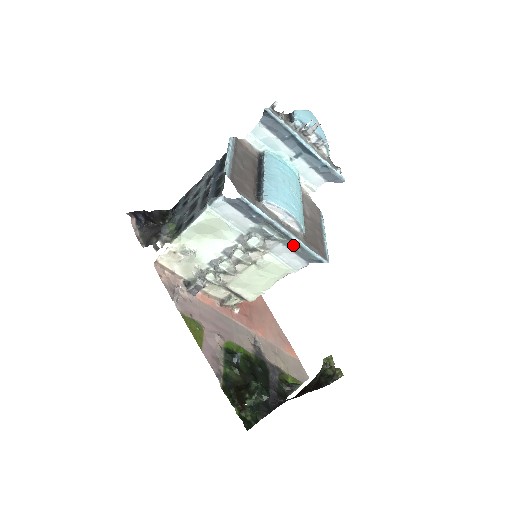
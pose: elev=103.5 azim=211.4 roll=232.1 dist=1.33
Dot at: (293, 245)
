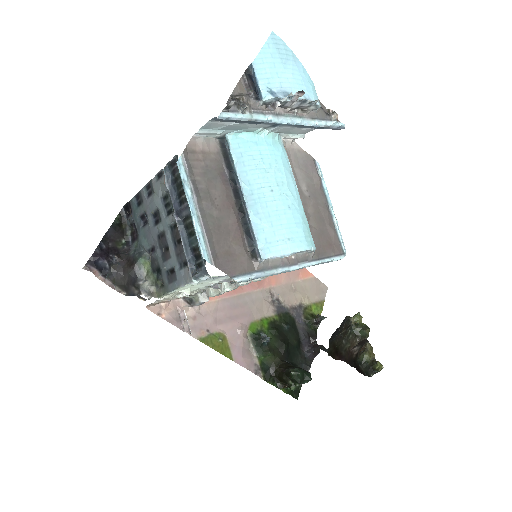
Dot at: occluded
